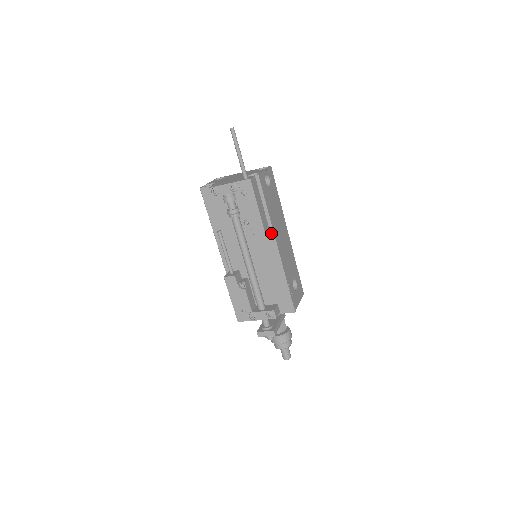
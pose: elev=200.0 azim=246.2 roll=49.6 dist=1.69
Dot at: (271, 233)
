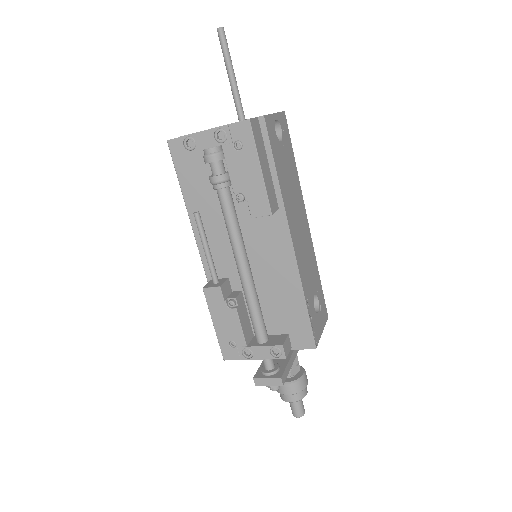
Dot at: (282, 217)
